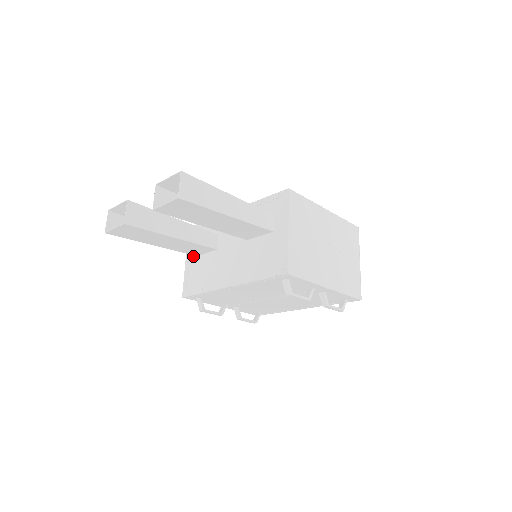
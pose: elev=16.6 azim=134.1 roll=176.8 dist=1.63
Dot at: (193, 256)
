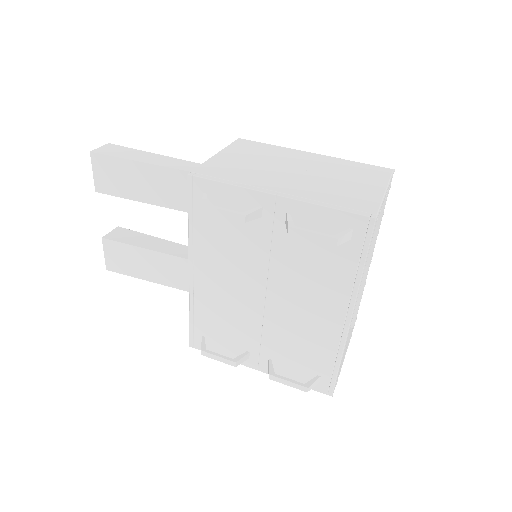
Dot at: occluded
